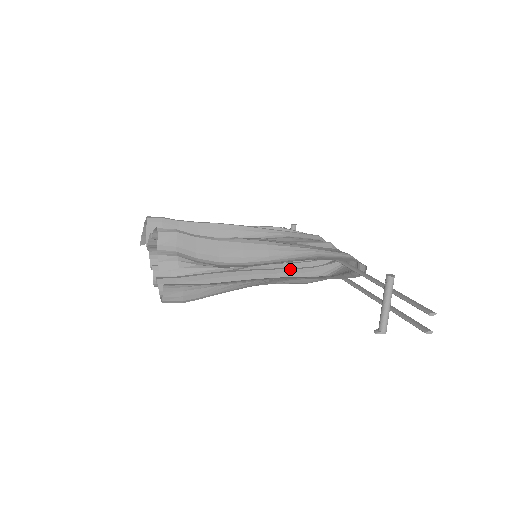
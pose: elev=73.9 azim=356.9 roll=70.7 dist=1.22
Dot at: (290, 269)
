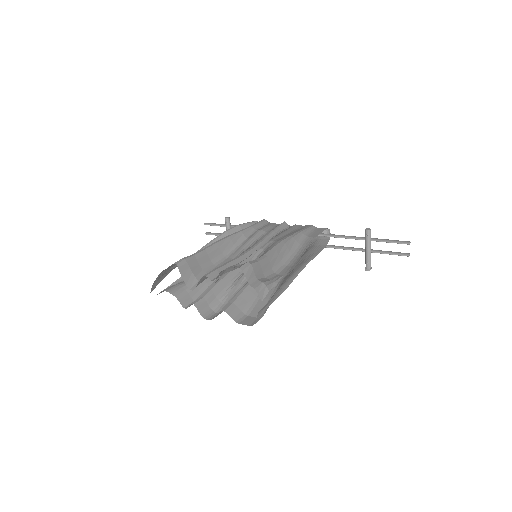
Dot at: occluded
